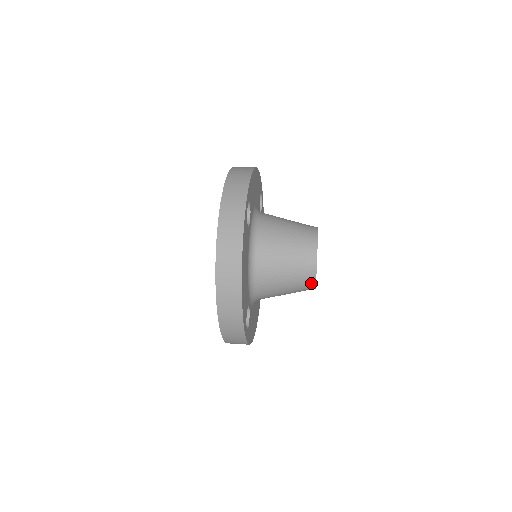
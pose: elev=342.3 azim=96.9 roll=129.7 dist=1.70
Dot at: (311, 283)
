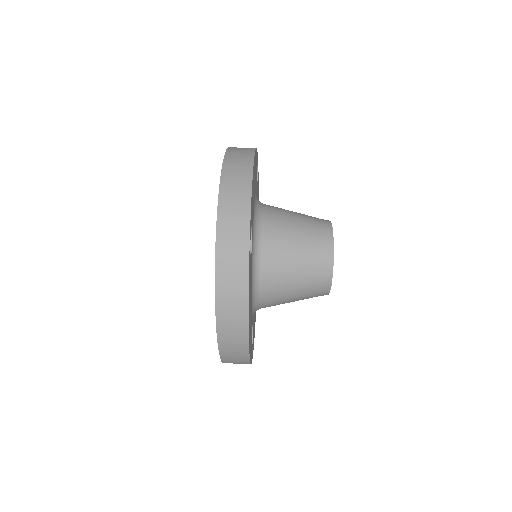
Dot at: (323, 294)
